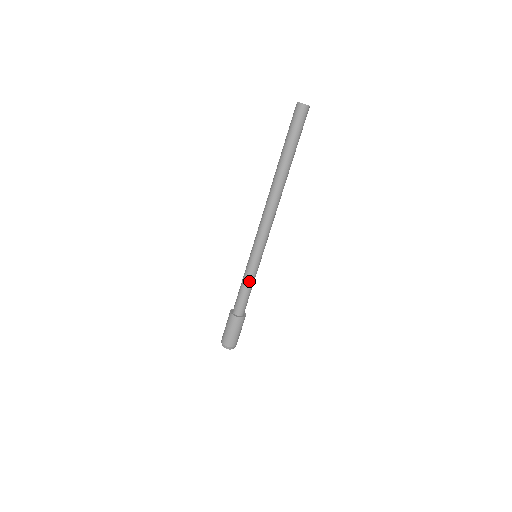
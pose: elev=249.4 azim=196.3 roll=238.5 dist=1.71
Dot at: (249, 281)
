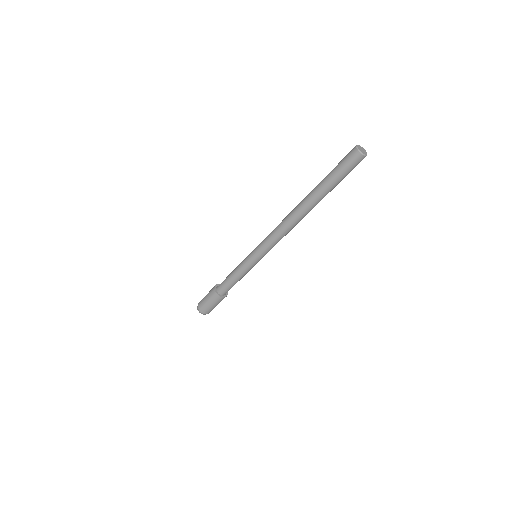
Dot at: (238, 271)
